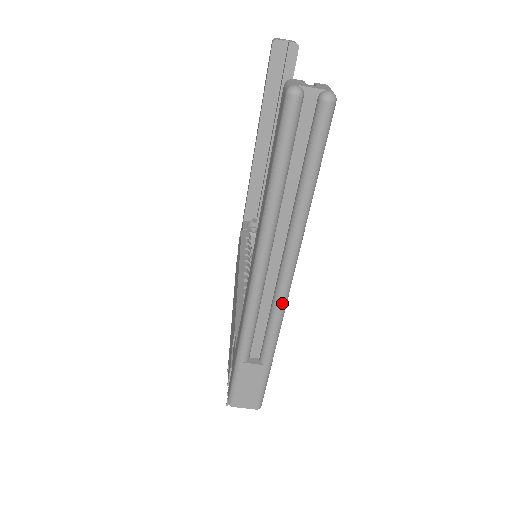
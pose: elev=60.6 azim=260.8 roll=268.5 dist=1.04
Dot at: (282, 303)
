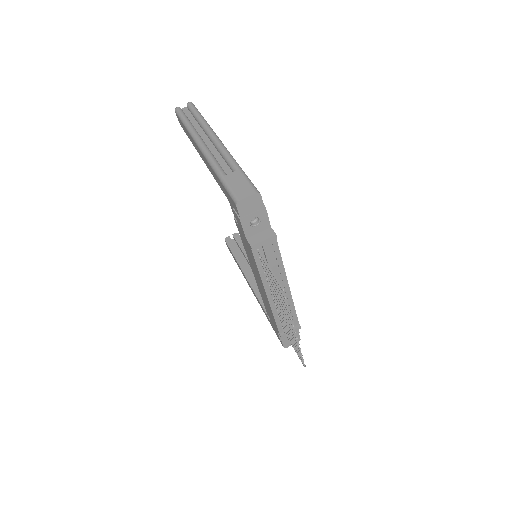
Dot at: (221, 146)
